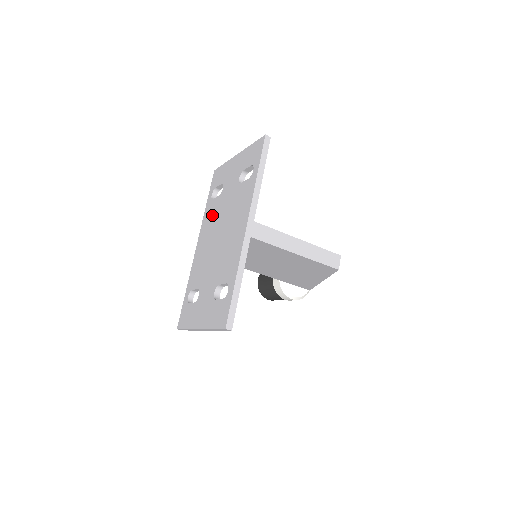
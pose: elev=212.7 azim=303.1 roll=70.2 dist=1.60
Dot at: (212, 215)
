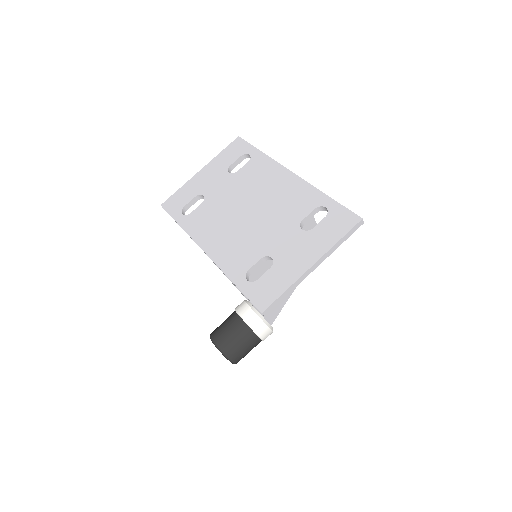
Dot at: (208, 217)
